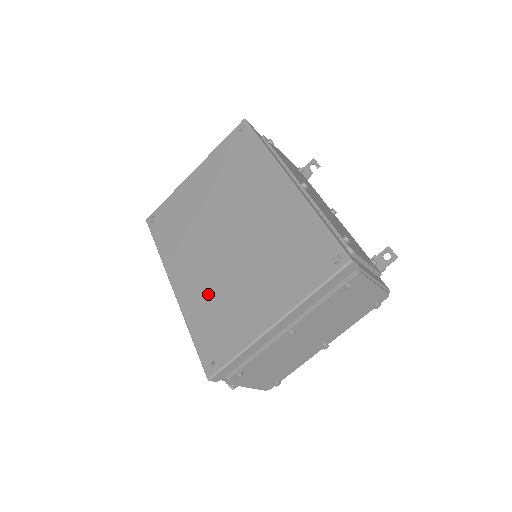
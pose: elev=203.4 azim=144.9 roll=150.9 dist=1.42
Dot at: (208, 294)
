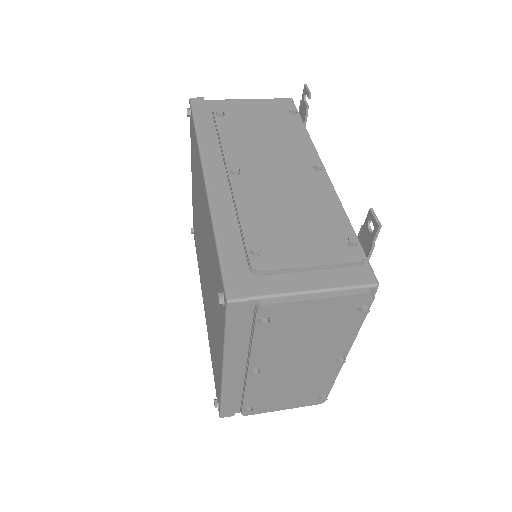
Dot at: (209, 321)
